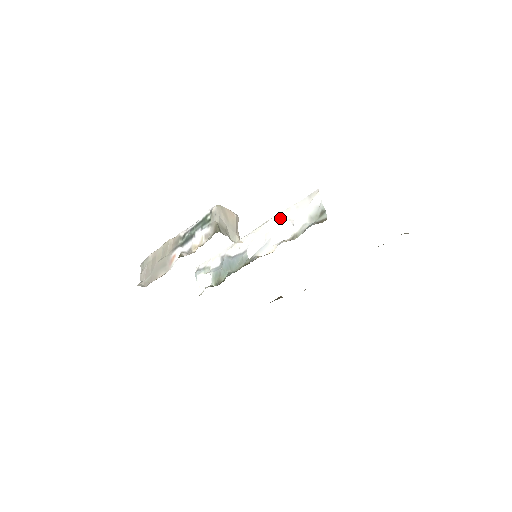
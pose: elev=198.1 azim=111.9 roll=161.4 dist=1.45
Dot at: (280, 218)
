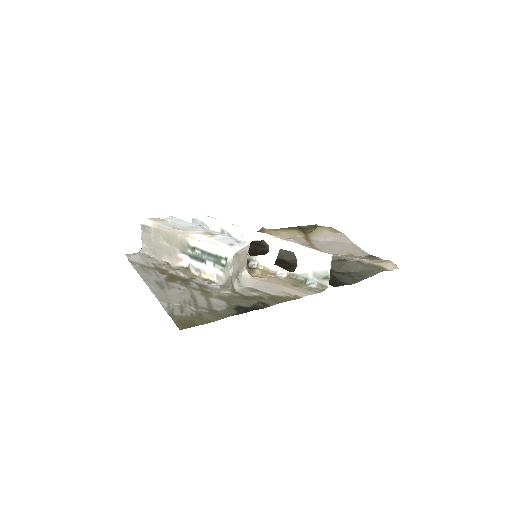
Dot at: (288, 247)
